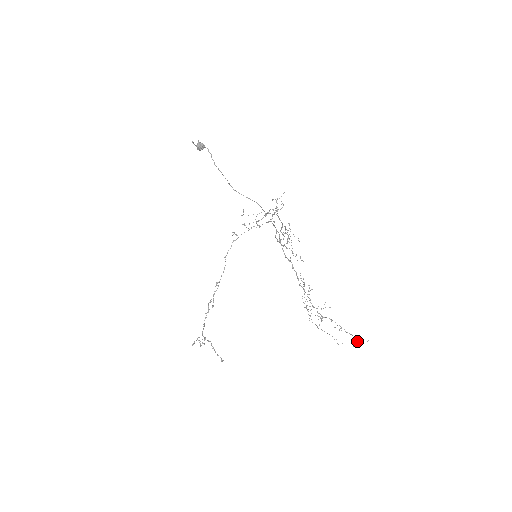
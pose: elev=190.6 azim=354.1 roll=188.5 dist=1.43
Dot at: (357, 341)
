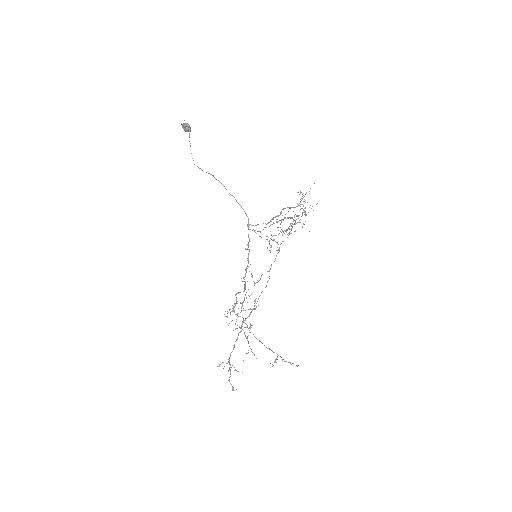
Dot at: (275, 359)
